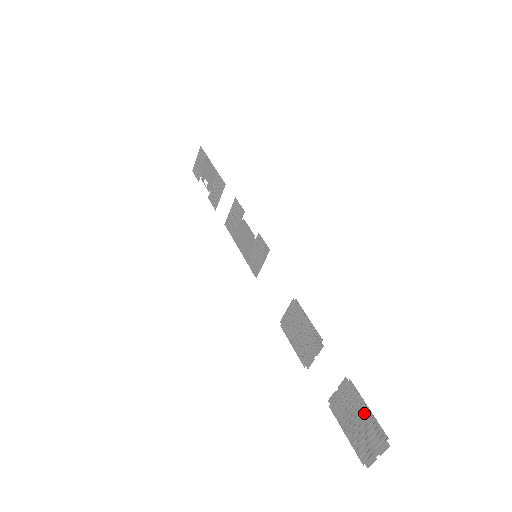
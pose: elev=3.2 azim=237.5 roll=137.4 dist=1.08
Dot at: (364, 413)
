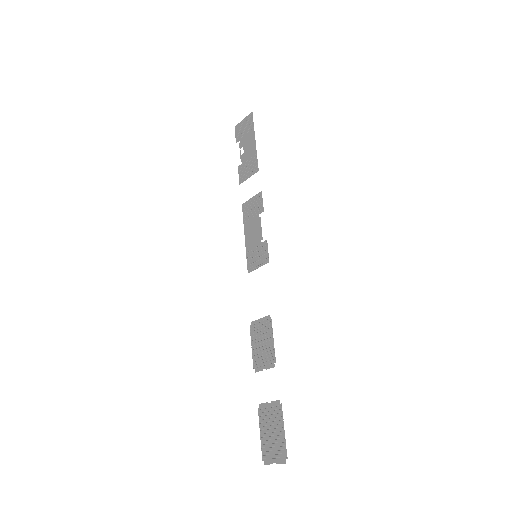
Dot at: (280, 432)
